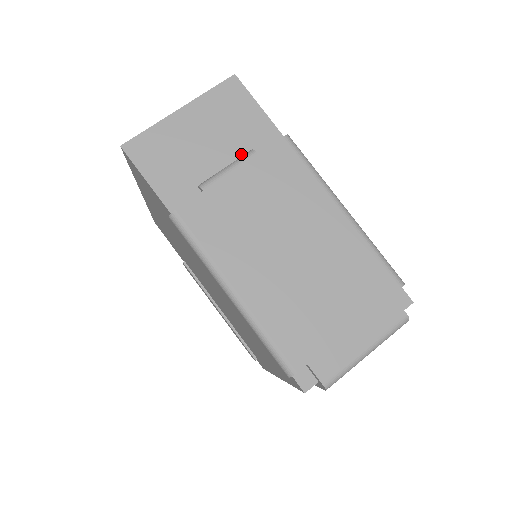
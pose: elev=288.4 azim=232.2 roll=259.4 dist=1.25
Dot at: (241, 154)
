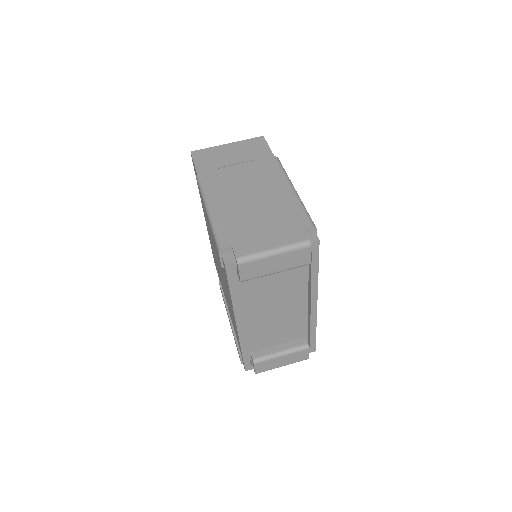
Dot at: occluded
